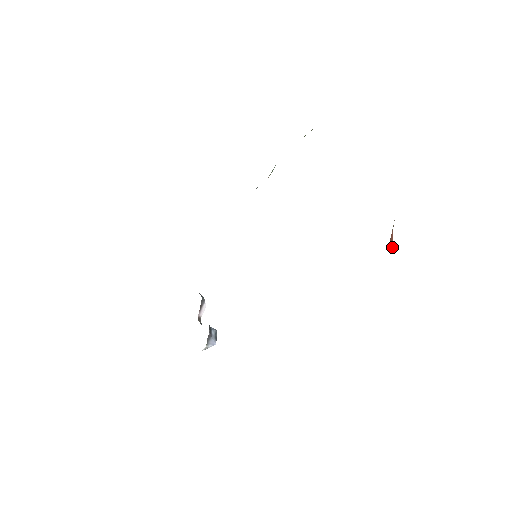
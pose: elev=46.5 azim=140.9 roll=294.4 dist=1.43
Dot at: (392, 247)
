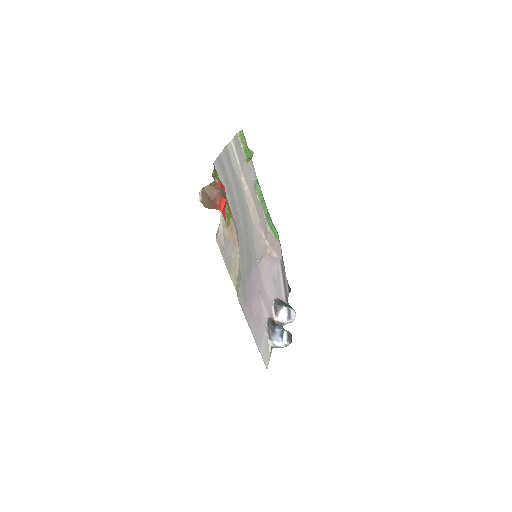
Dot at: (216, 207)
